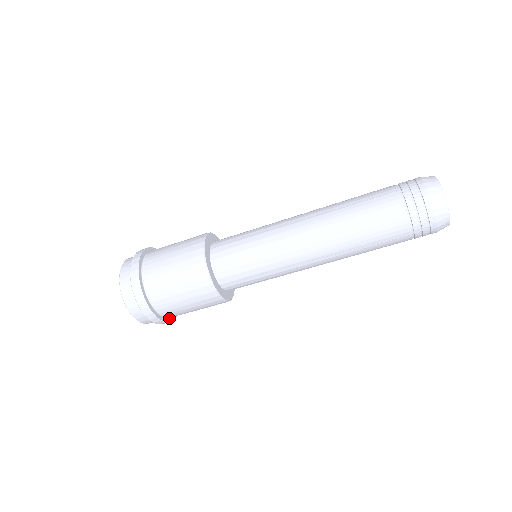
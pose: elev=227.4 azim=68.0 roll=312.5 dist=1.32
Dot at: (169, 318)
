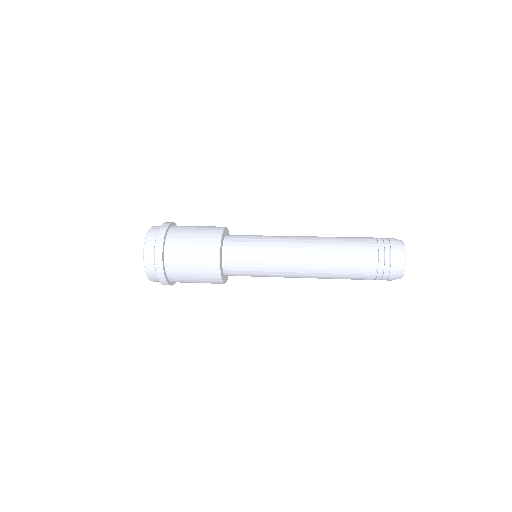
Dot at: occluded
